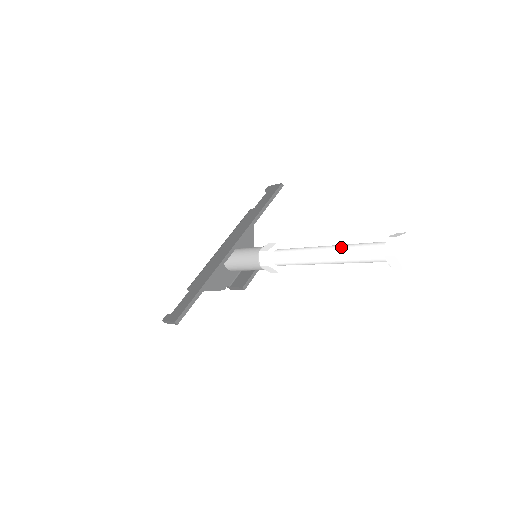
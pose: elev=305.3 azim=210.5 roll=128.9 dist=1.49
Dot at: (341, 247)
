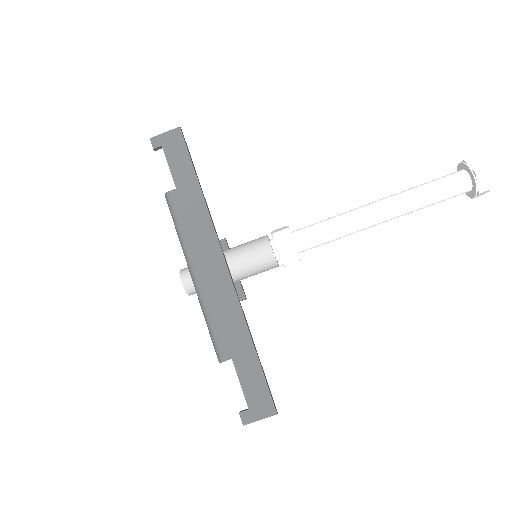
Dot at: (407, 200)
